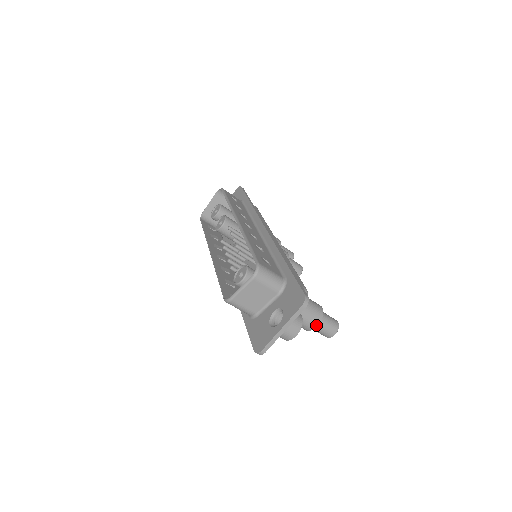
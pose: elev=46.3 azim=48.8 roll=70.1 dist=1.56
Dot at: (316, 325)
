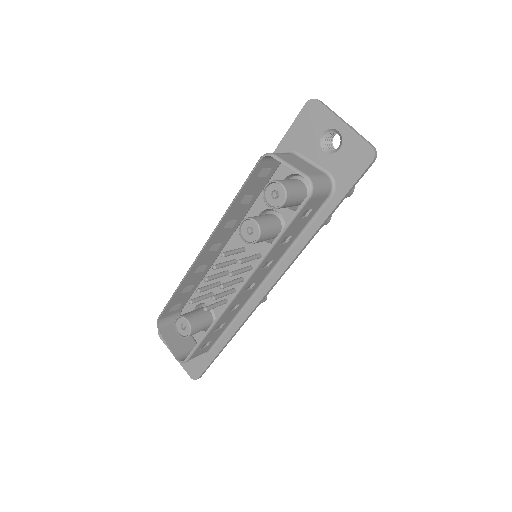
Dot at: occluded
